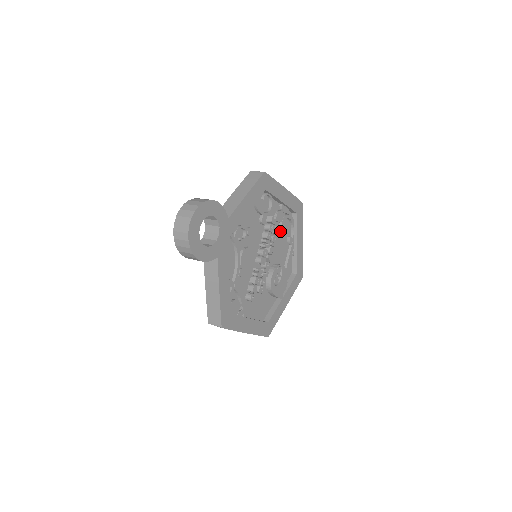
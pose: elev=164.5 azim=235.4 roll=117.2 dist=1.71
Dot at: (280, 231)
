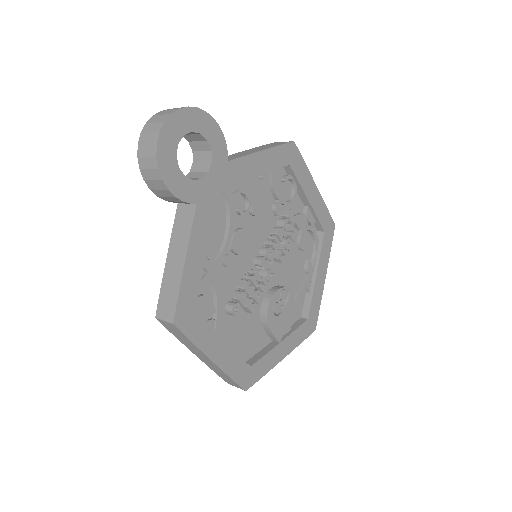
Dot at: (297, 244)
